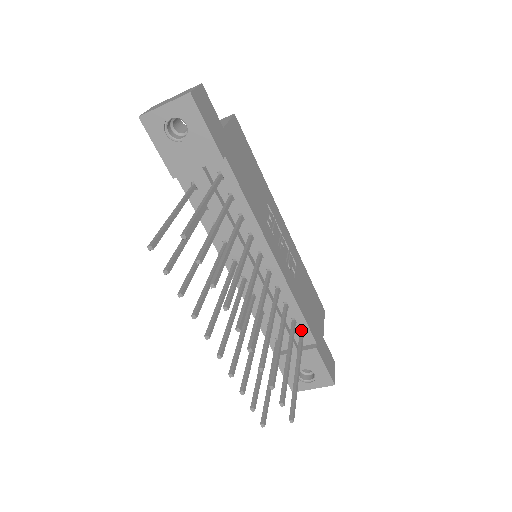
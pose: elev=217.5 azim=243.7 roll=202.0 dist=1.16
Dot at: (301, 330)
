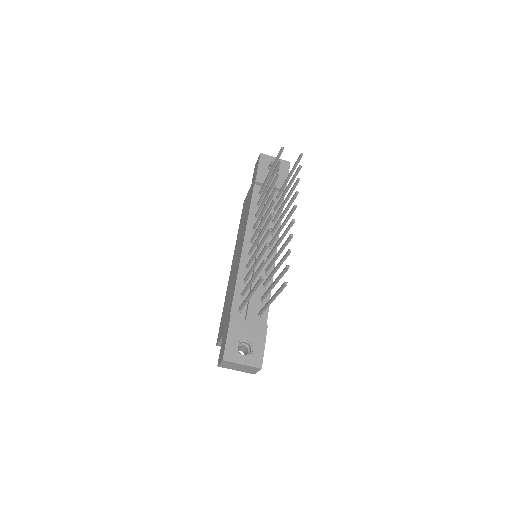
Dot at: occluded
